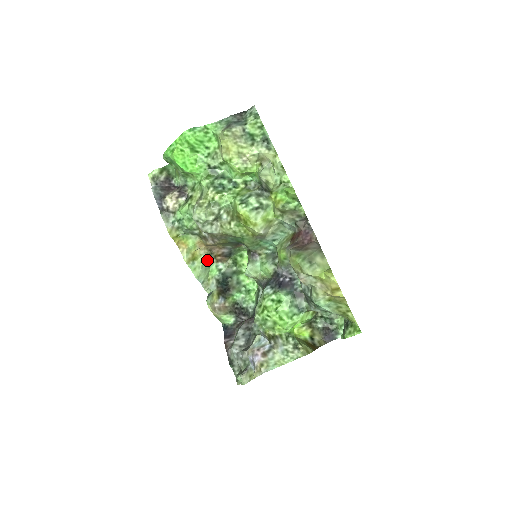
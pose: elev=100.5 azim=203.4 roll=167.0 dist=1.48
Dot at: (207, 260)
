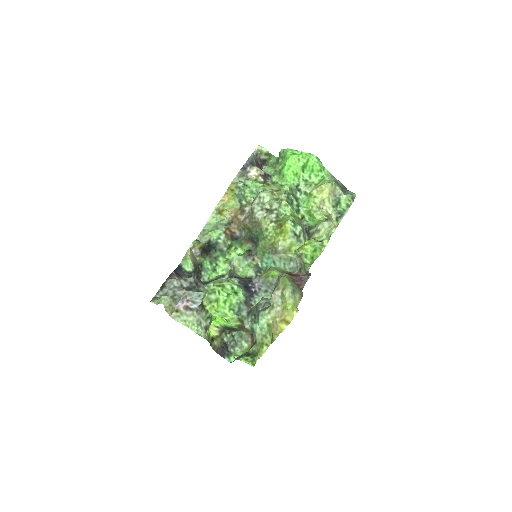
Dot at: (223, 223)
